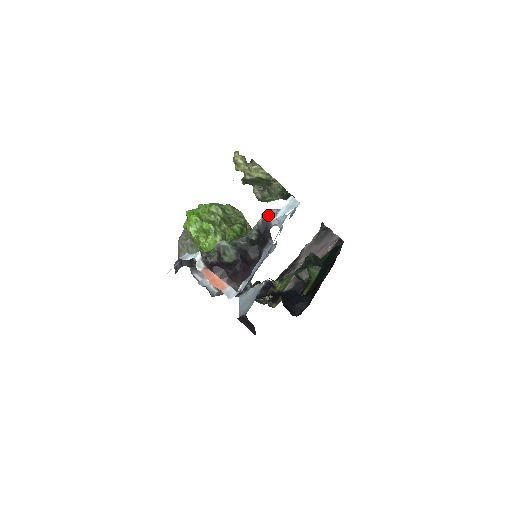
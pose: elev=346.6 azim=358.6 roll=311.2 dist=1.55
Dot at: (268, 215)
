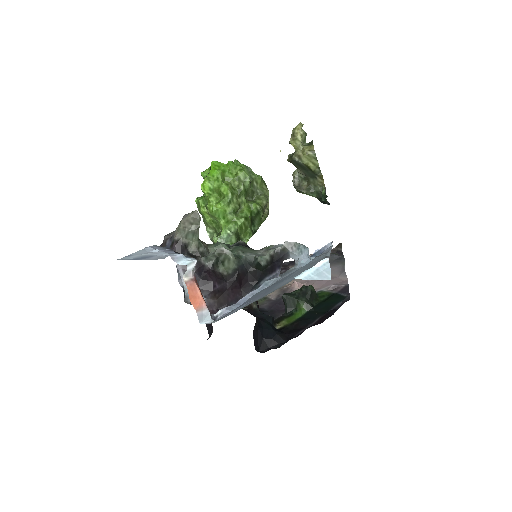
Dot at: (292, 247)
